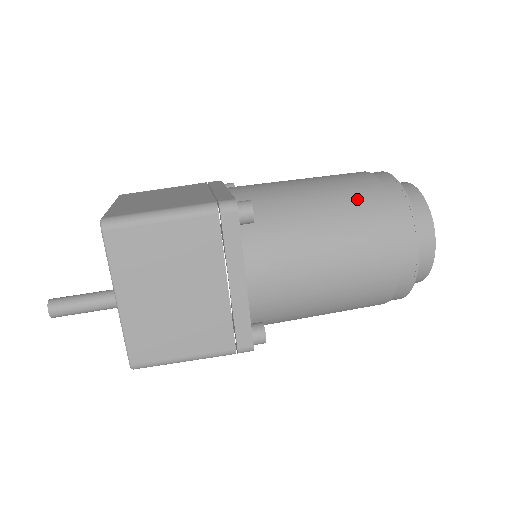
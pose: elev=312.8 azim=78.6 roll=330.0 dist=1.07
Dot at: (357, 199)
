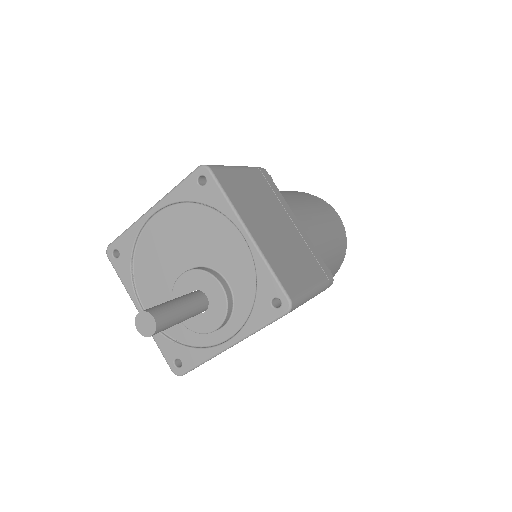
Dot at: (291, 191)
